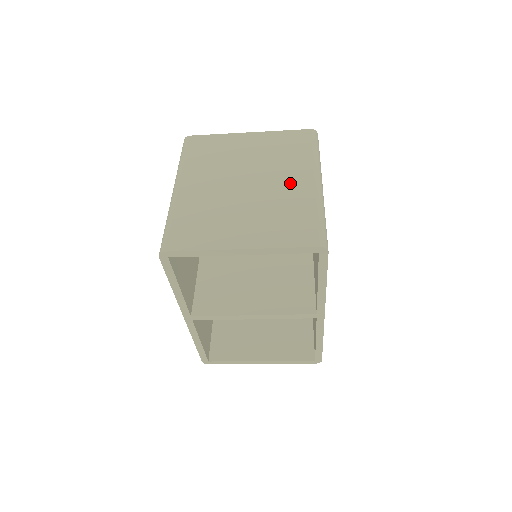
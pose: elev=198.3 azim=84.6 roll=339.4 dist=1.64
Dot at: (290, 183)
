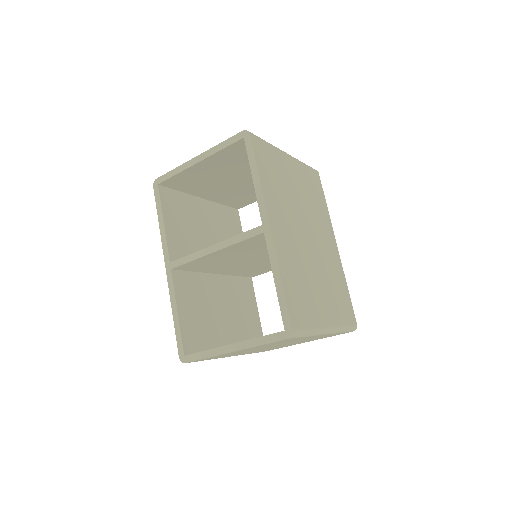
Dot at: occluded
